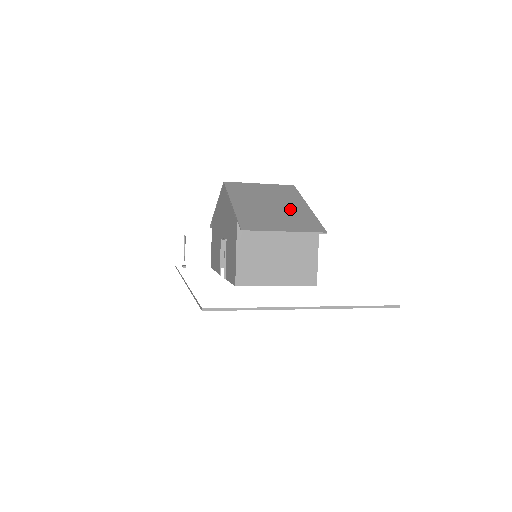
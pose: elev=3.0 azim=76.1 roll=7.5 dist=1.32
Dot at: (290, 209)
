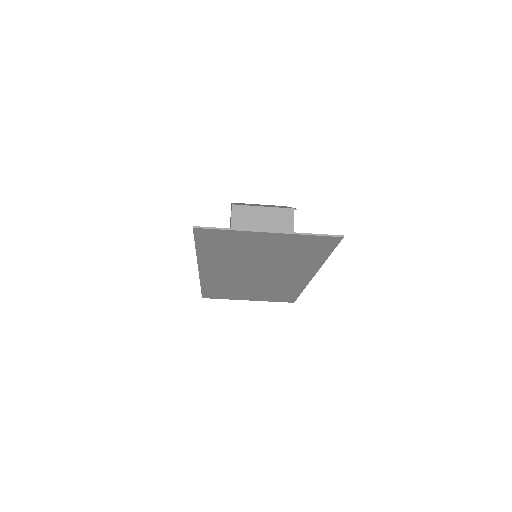
Dot at: (275, 206)
